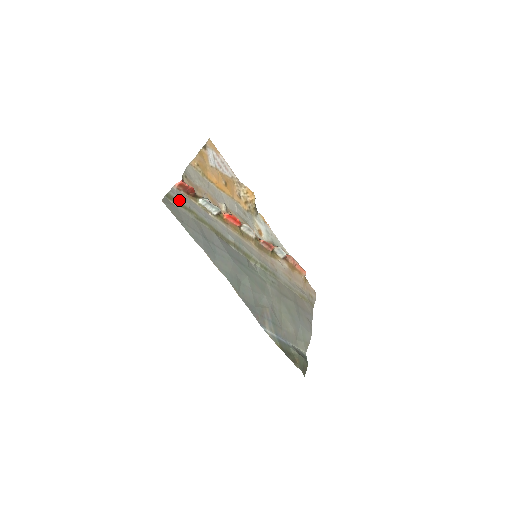
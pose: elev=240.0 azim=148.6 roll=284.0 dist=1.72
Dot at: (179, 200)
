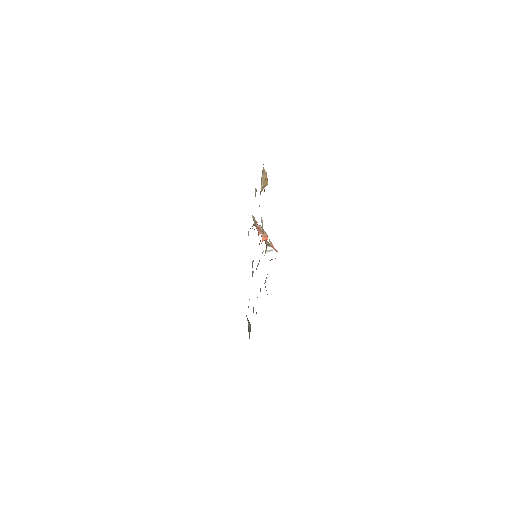
Dot at: (267, 274)
